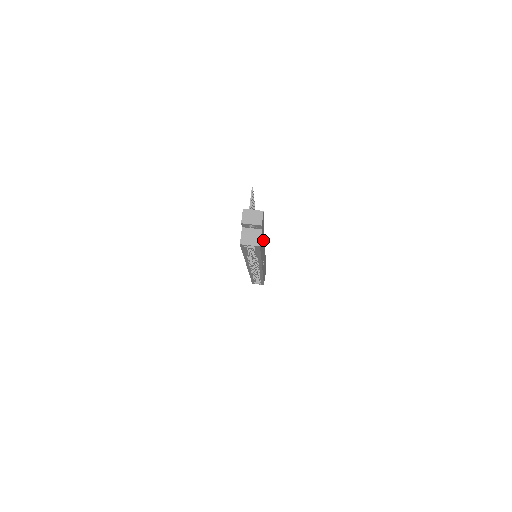
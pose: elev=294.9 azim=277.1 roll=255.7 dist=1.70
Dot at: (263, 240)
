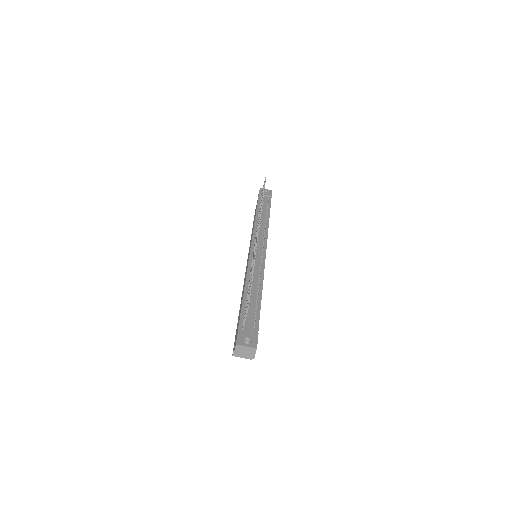
Dot at: occluded
